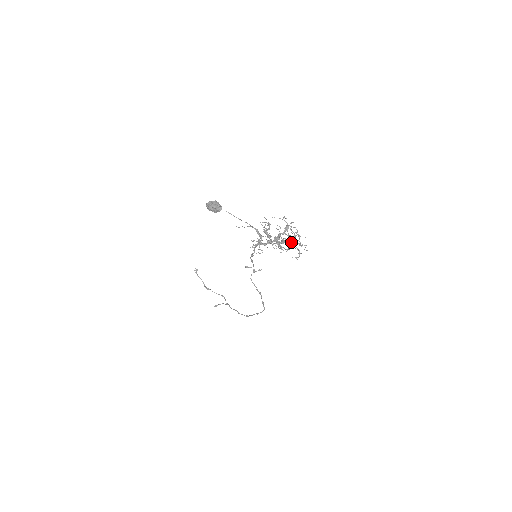
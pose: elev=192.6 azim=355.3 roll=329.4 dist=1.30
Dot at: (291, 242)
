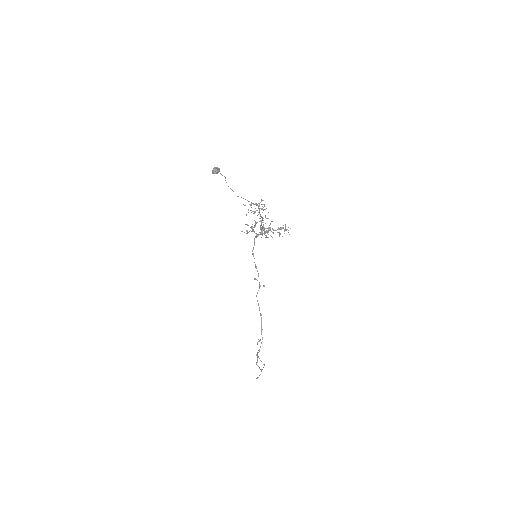
Dot at: occluded
